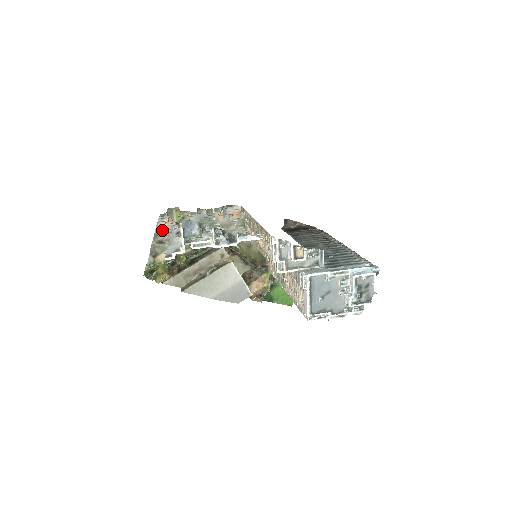
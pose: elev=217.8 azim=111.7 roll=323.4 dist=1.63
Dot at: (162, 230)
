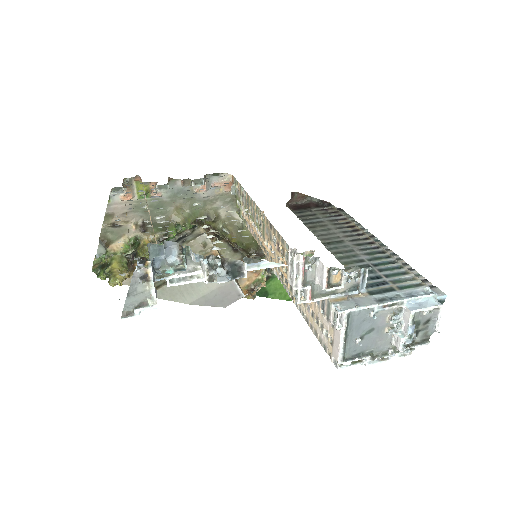
Dot at: (116, 208)
